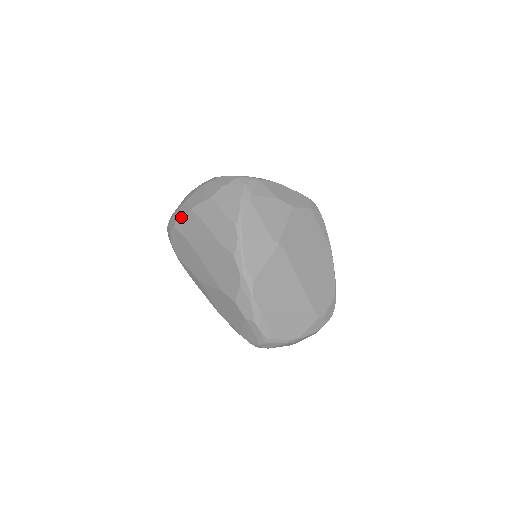
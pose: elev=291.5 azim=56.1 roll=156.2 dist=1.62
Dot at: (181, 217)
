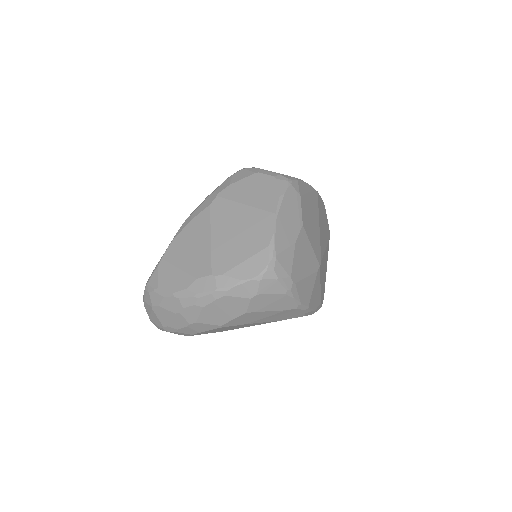
Dot at: (203, 332)
